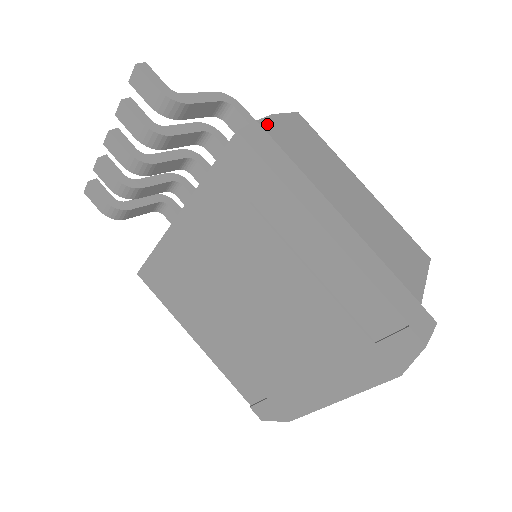
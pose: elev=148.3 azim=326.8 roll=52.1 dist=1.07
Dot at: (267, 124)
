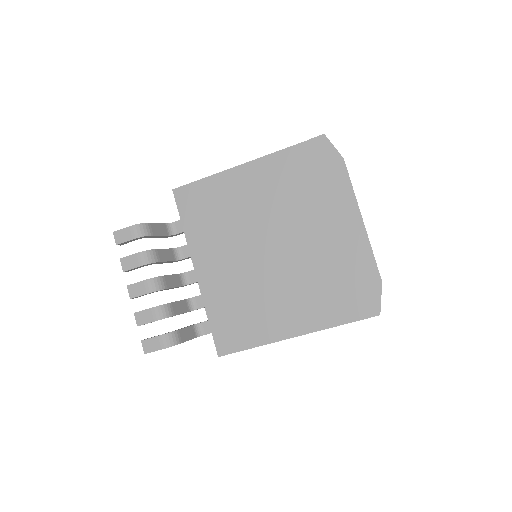
Dot at: occluded
